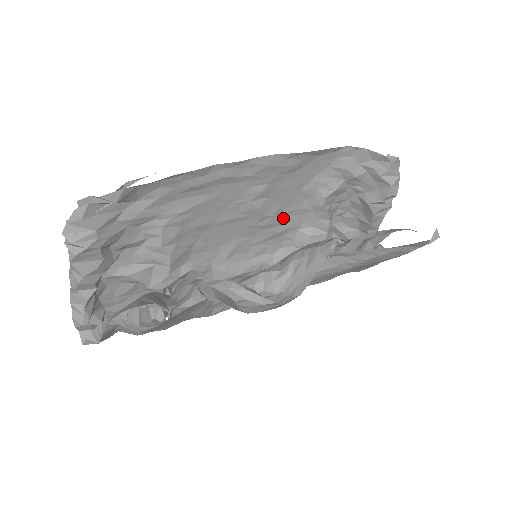
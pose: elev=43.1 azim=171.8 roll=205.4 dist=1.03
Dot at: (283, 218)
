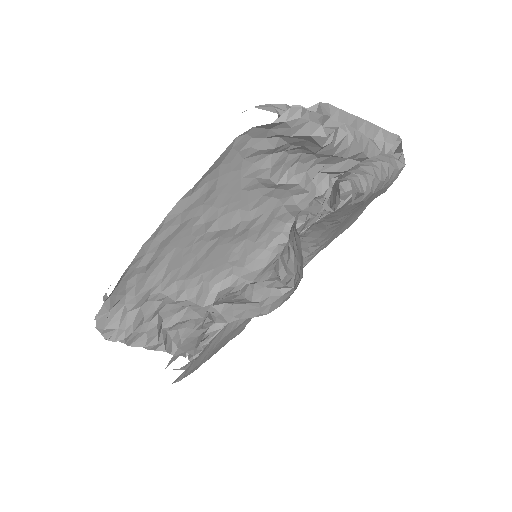
Dot at: (255, 212)
